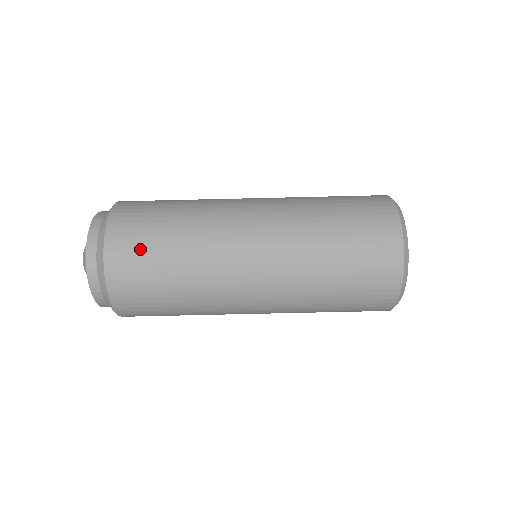
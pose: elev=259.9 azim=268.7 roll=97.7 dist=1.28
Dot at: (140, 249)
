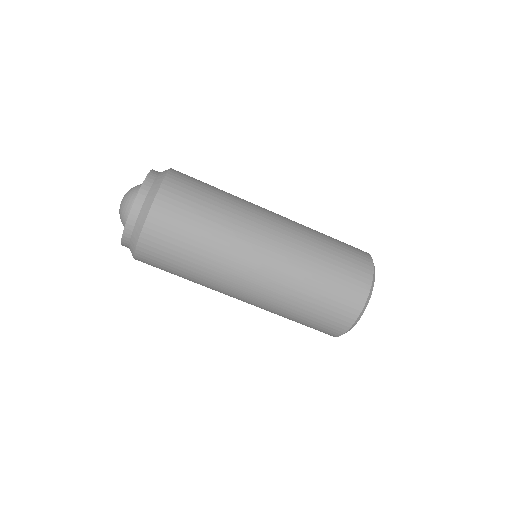
Dot at: (170, 242)
